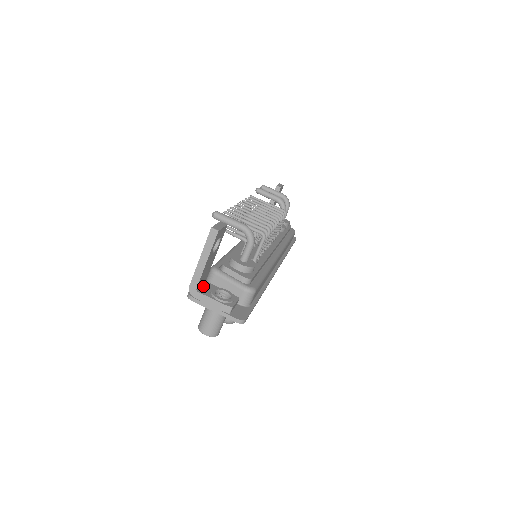
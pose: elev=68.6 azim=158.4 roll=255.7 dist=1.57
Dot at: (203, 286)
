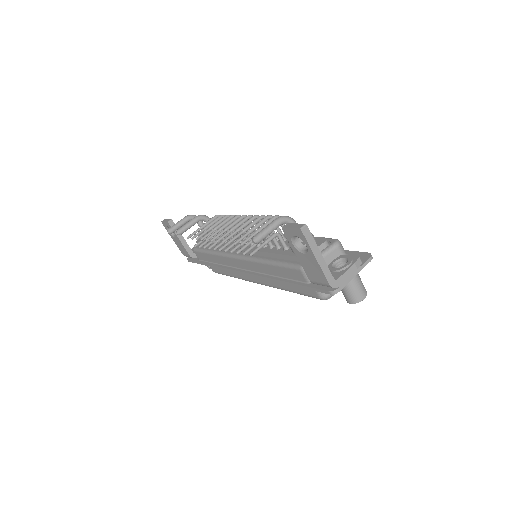
Dot at: occluded
